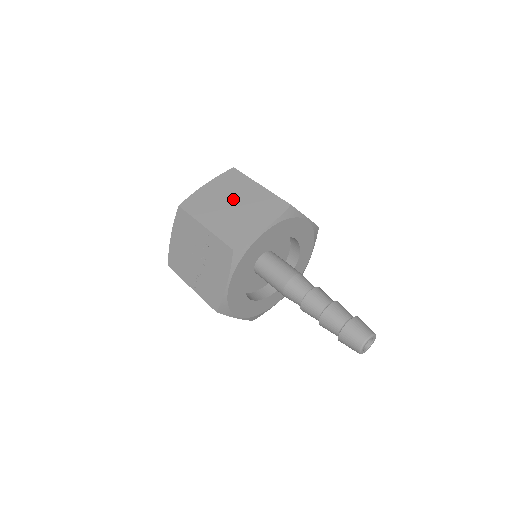
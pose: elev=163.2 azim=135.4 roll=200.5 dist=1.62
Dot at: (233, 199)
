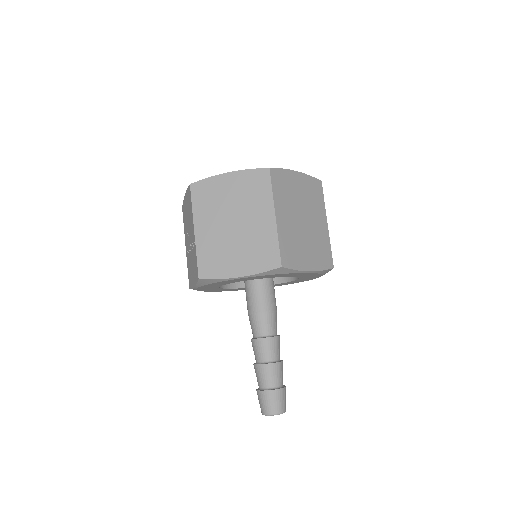
Dot at: (239, 215)
